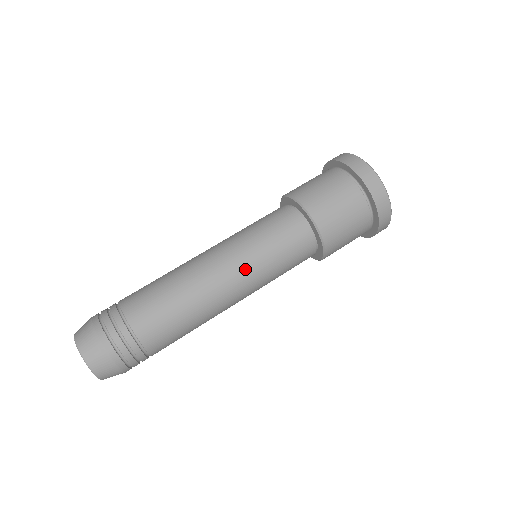
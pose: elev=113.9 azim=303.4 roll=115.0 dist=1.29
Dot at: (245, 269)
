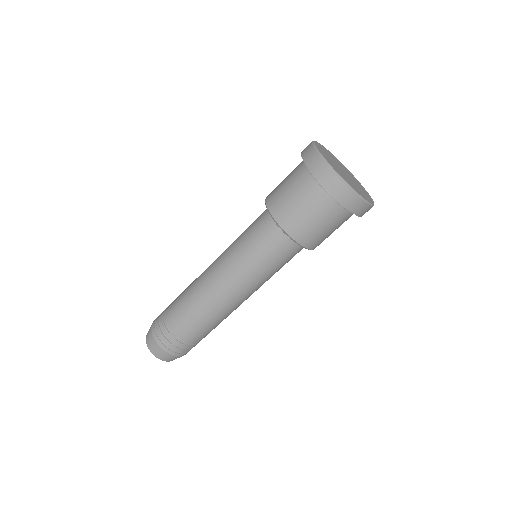
Dot at: occluded
